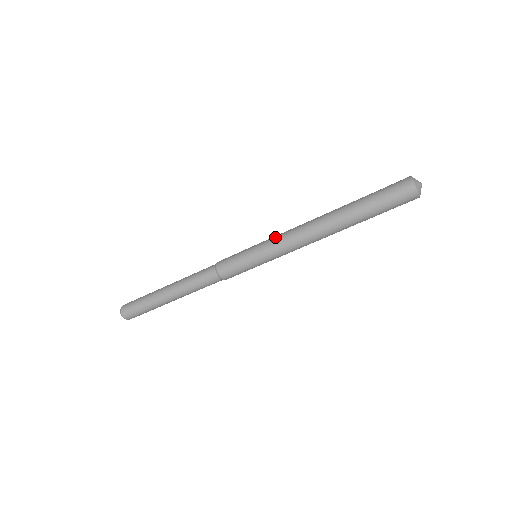
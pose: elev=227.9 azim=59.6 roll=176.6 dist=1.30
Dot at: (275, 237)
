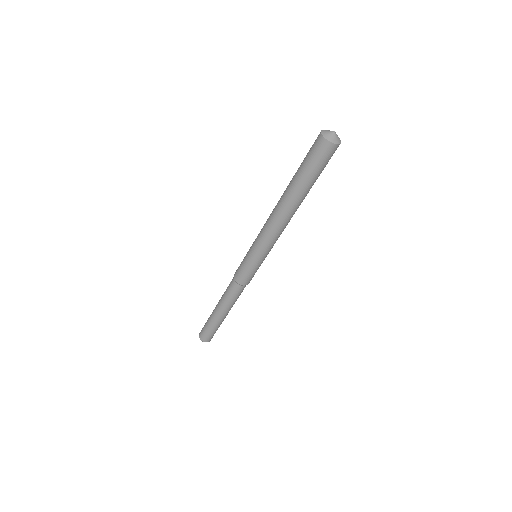
Dot at: (260, 242)
